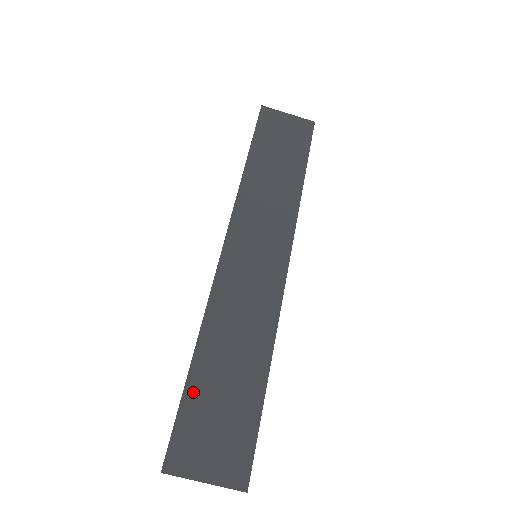
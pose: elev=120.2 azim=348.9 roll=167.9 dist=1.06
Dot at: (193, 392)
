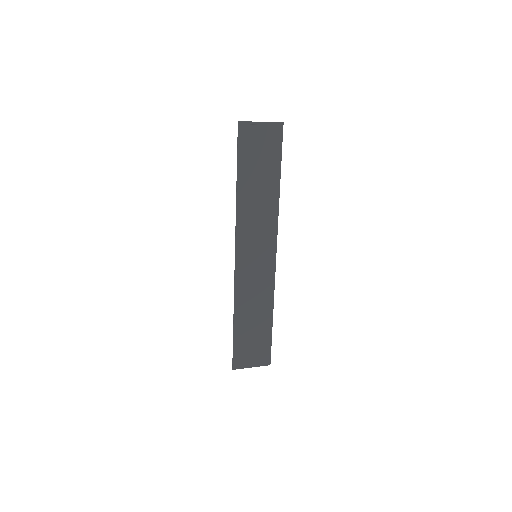
Dot at: (238, 337)
